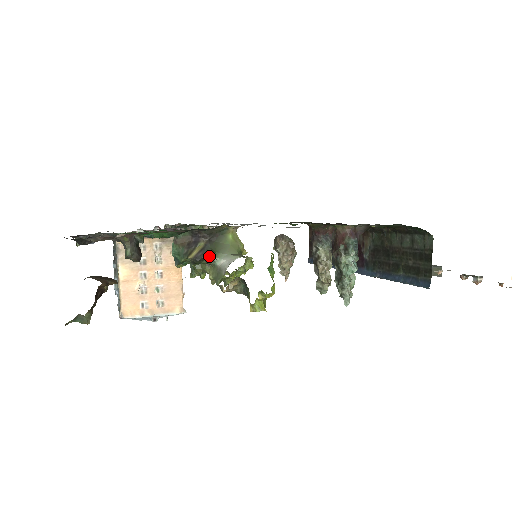
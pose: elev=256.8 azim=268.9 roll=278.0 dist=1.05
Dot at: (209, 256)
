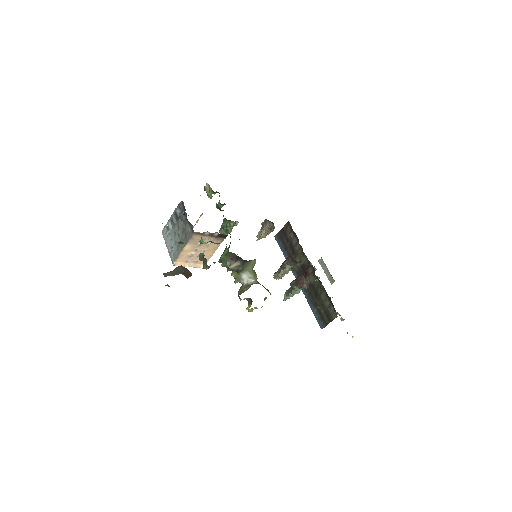
Dot at: (239, 271)
